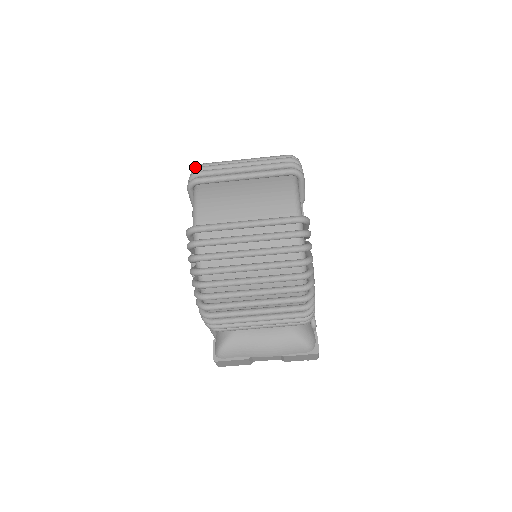
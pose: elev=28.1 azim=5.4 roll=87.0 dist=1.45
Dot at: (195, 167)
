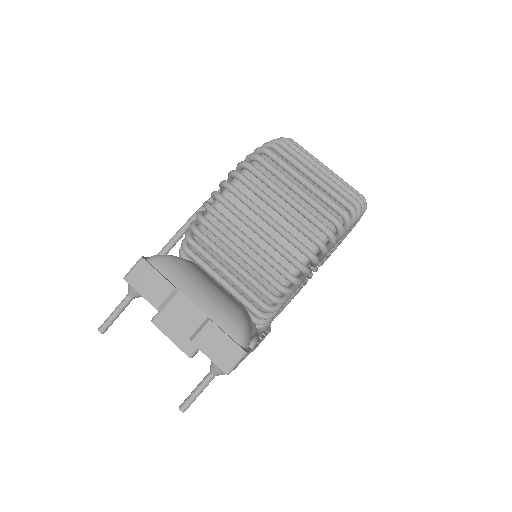
Dot at: occluded
